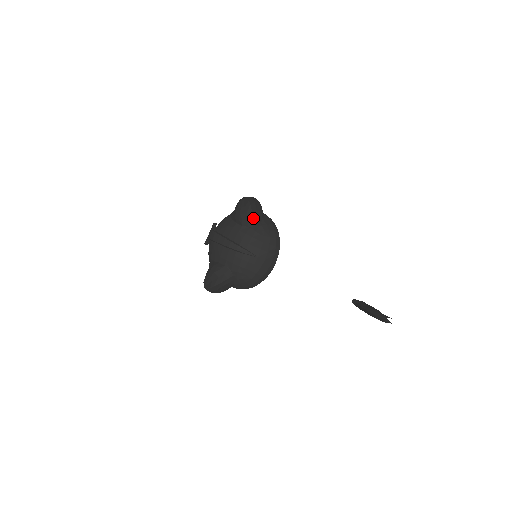
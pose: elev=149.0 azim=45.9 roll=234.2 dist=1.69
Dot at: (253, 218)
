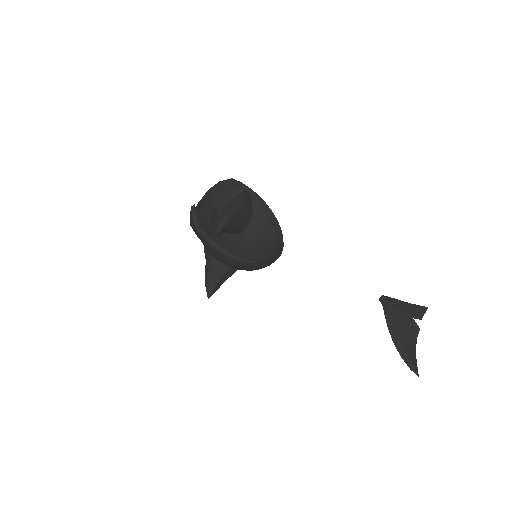
Dot at: (239, 228)
